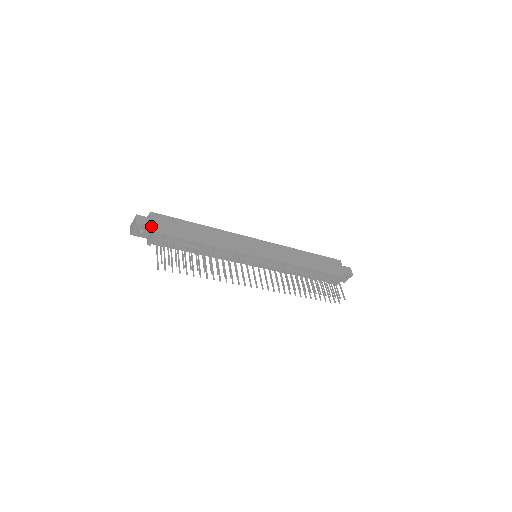
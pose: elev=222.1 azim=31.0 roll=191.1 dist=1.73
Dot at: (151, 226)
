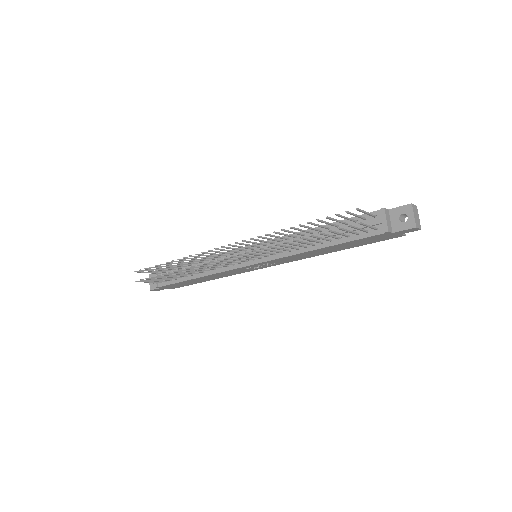
Dot at: occluded
